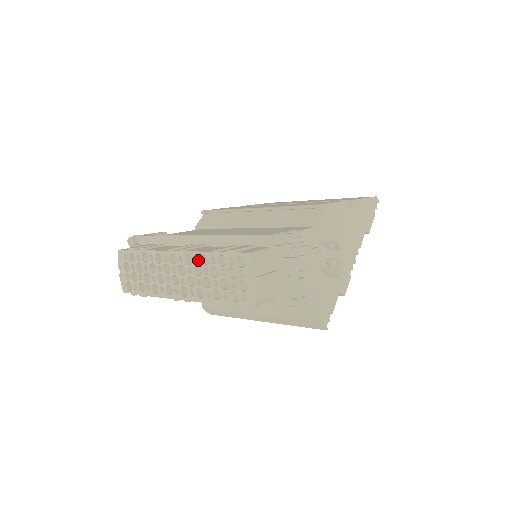
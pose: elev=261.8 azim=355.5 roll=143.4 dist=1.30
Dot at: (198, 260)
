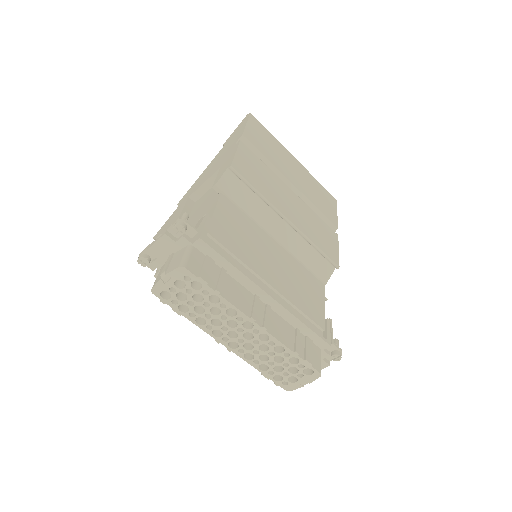
Dot at: (269, 338)
